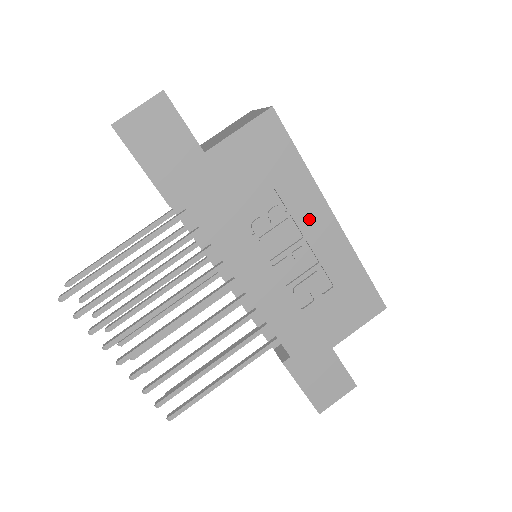
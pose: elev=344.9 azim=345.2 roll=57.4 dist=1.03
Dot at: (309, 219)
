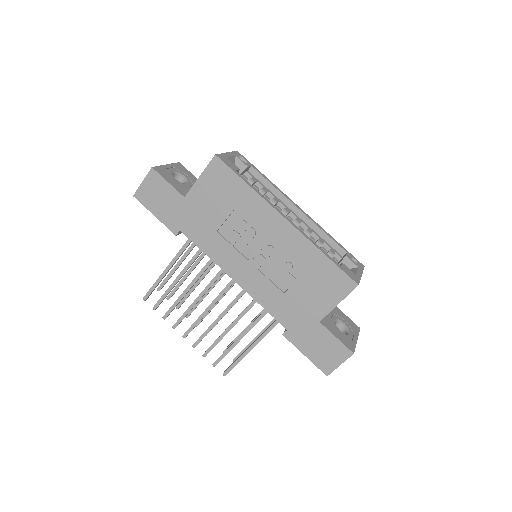
Dot at: (266, 225)
